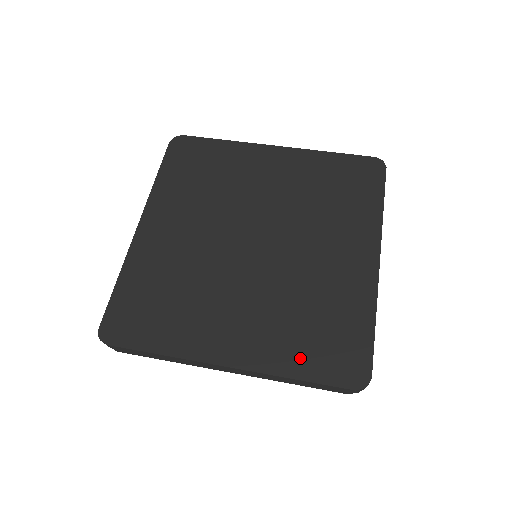
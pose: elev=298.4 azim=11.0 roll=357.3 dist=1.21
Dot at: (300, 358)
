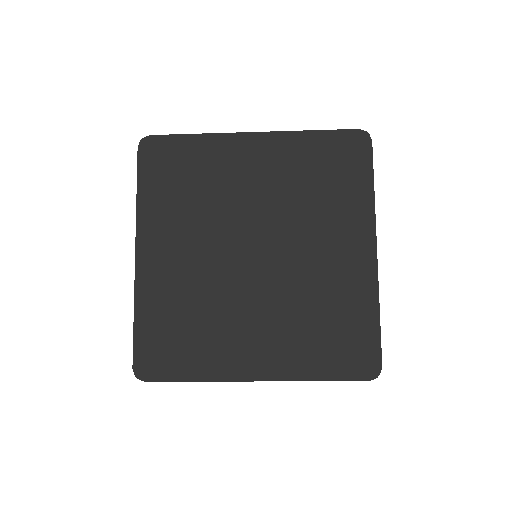
Dot at: (318, 362)
